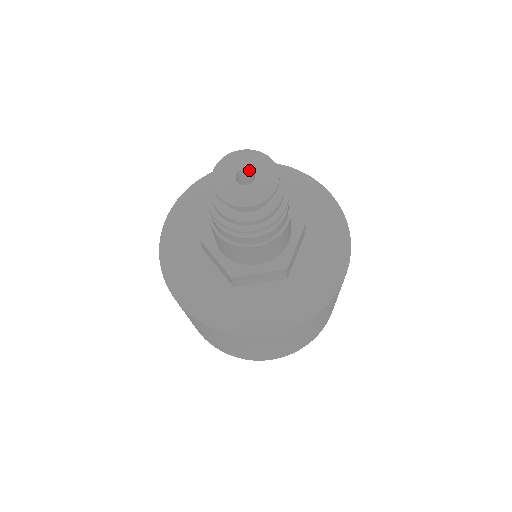
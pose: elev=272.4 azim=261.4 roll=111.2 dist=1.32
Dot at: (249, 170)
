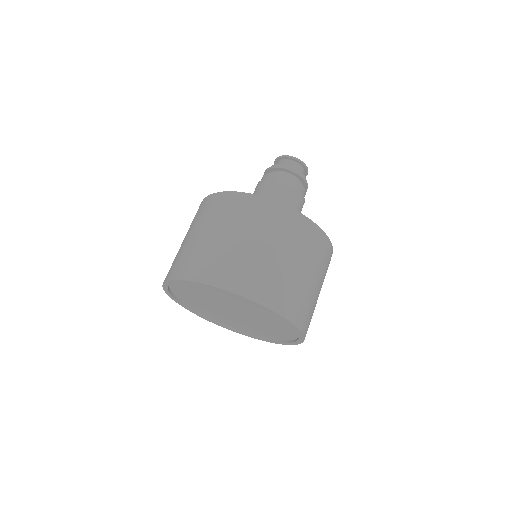
Dot at: occluded
